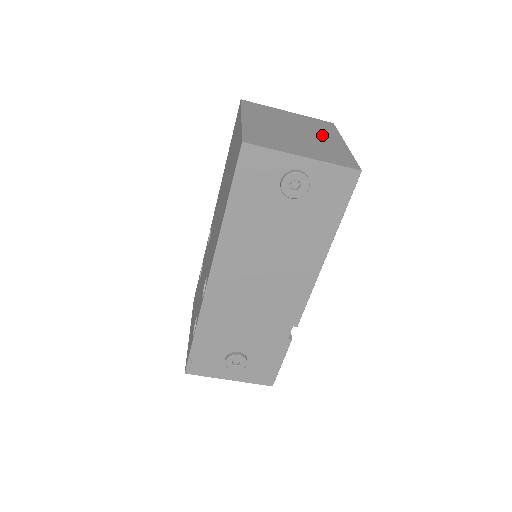
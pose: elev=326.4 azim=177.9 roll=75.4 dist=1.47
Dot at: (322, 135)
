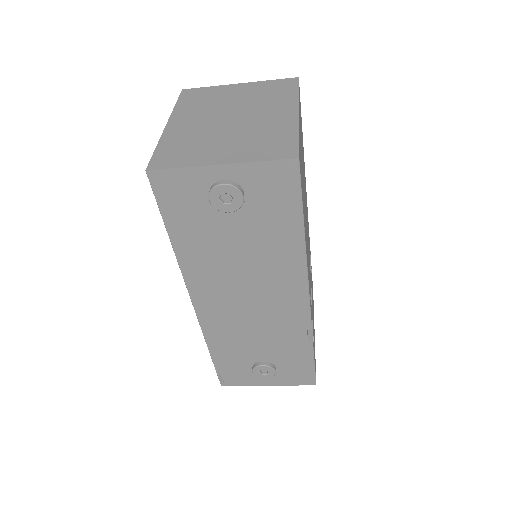
Dot at: (269, 109)
